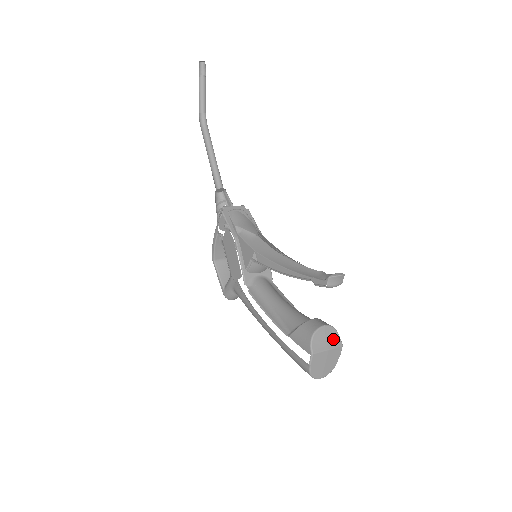
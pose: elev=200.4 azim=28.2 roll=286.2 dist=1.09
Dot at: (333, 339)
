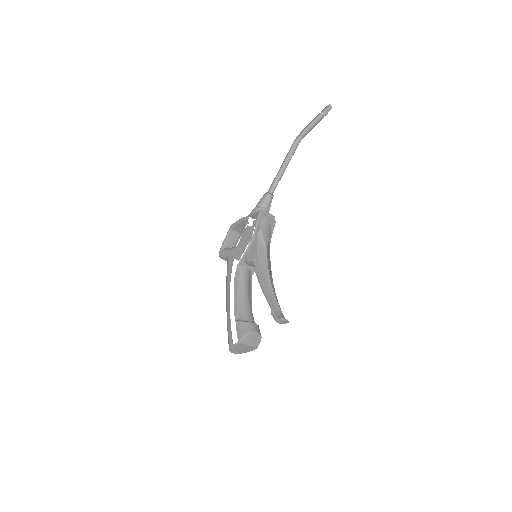
Dot at: (256, 342)
